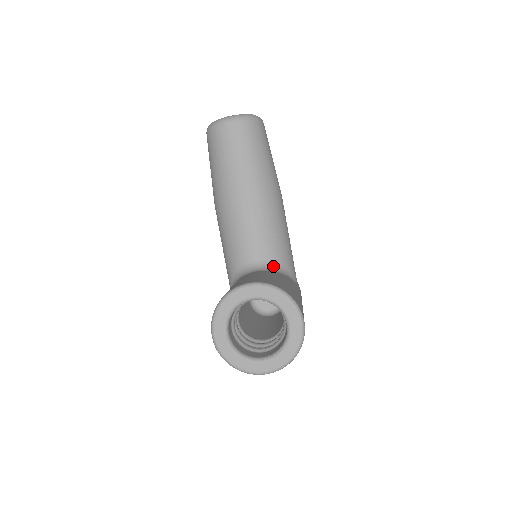
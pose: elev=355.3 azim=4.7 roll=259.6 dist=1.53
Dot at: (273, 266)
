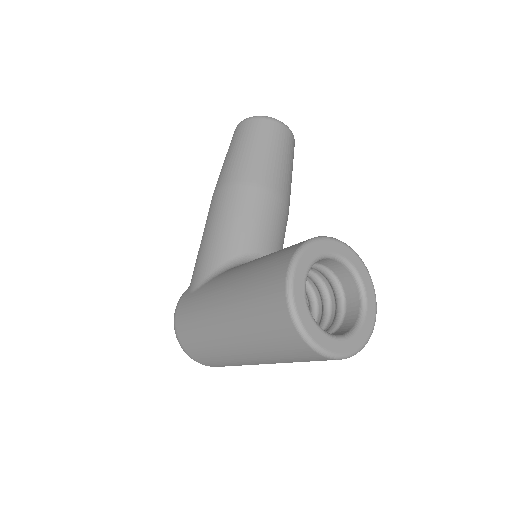
Dot at: occluded
